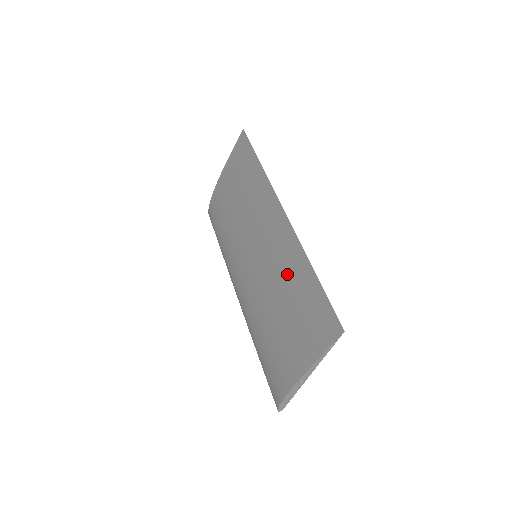
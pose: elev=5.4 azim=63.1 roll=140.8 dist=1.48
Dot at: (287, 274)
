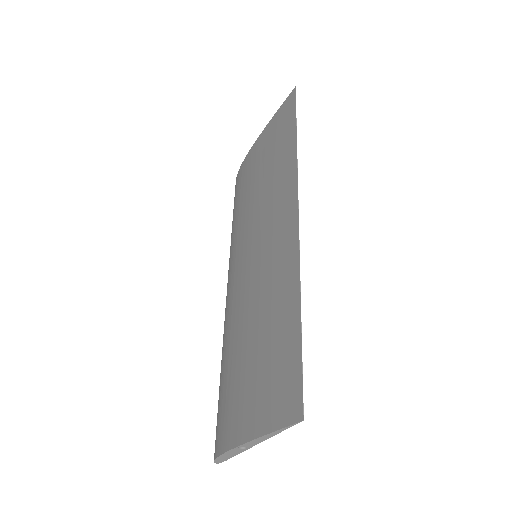
Dot at: (273, 298)
